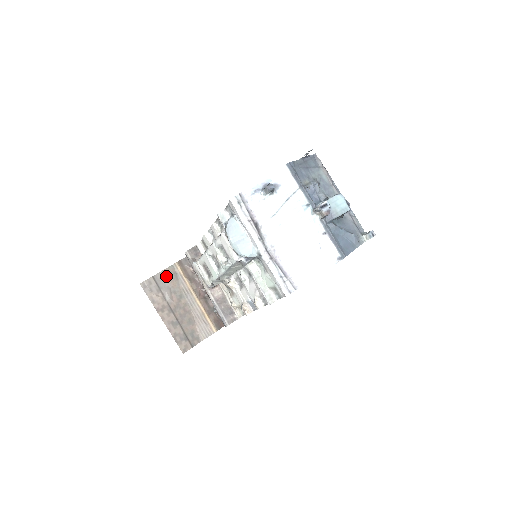
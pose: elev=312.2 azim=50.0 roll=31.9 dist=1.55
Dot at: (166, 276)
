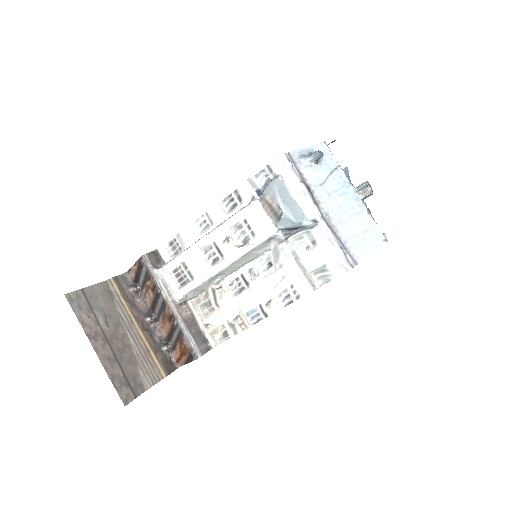
Dot at: (99, 293)
